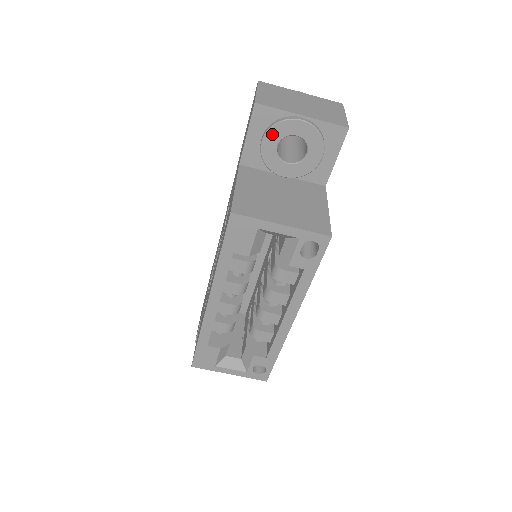
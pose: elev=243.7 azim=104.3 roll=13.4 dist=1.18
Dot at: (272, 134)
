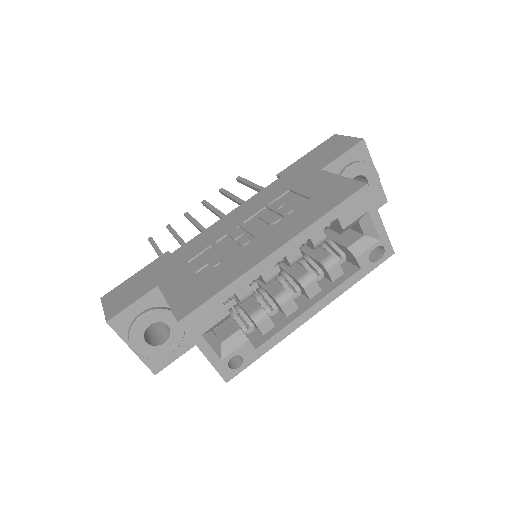
Dot at: (359, 167)
